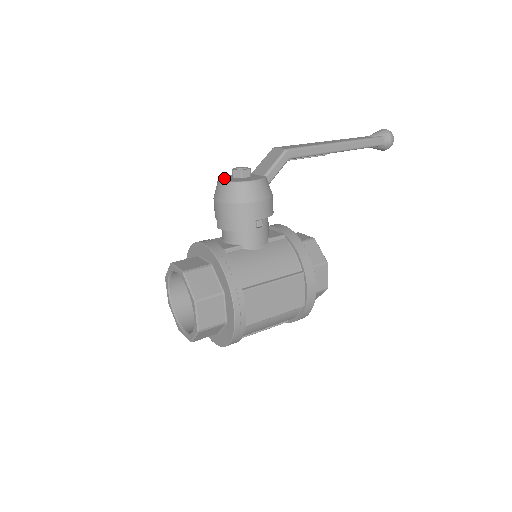
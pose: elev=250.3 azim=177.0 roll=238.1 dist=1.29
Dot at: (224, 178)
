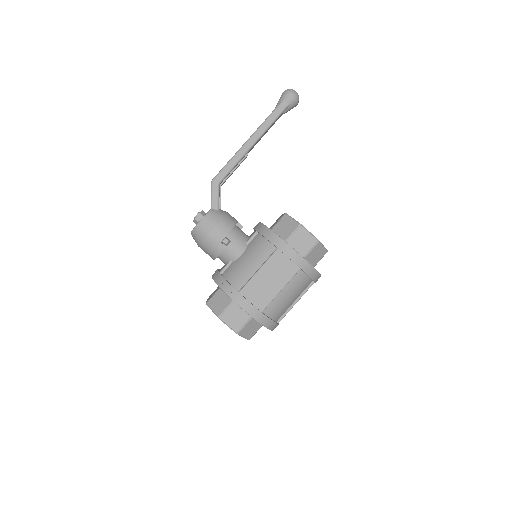
Dot at: occluded
